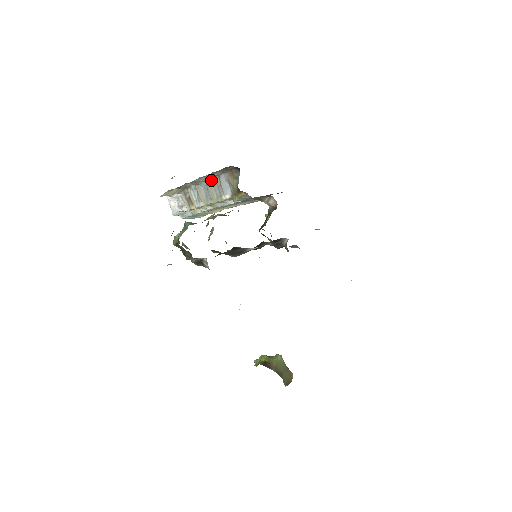
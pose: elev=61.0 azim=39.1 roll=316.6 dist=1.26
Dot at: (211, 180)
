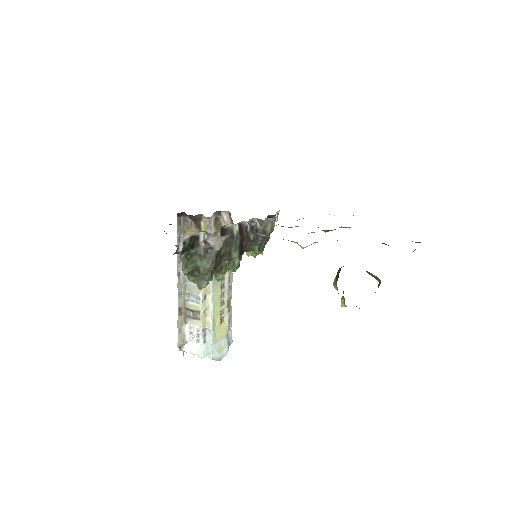
Dot at: occluded
